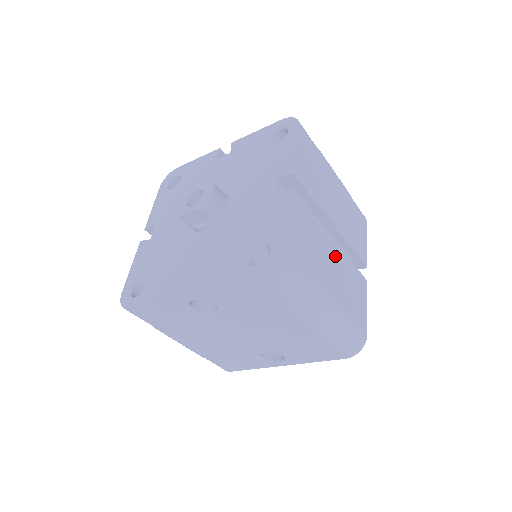
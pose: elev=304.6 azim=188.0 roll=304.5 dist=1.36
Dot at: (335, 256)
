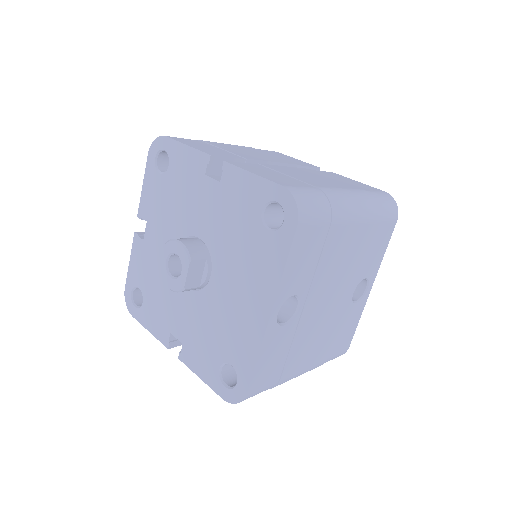
Dot at: (303, 173)
